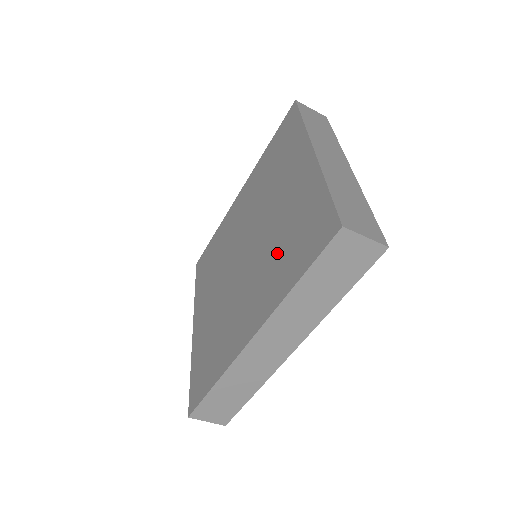
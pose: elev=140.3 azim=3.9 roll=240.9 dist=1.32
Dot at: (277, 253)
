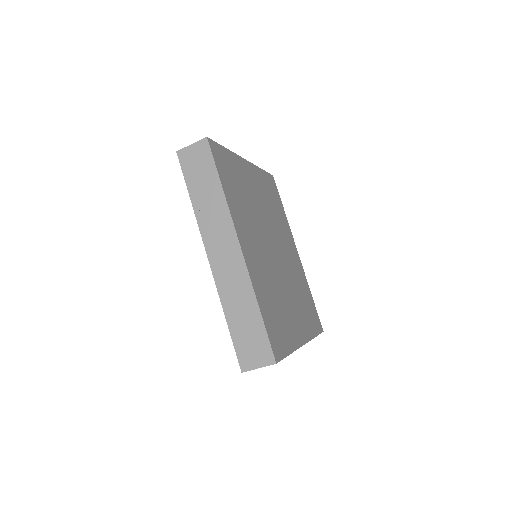
Dot at: occluded
